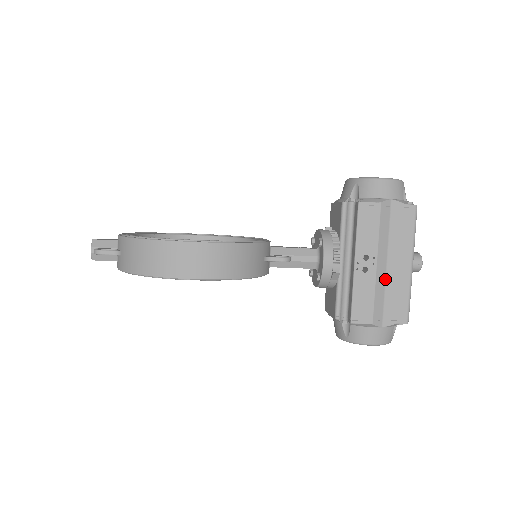
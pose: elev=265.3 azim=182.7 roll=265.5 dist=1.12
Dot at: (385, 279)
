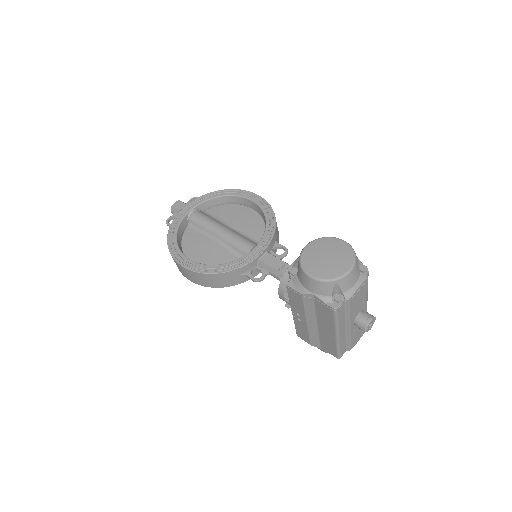
Dot at: (318, 330)
